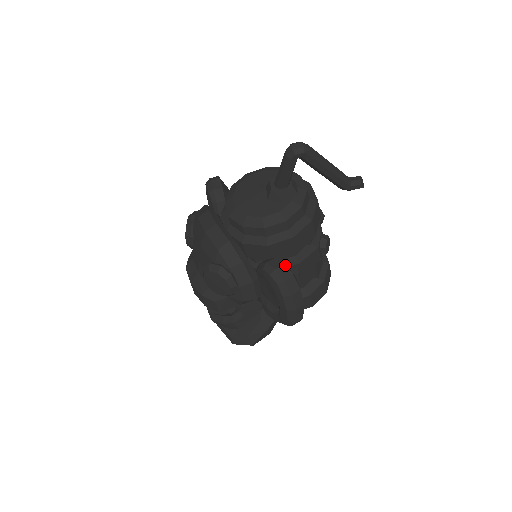
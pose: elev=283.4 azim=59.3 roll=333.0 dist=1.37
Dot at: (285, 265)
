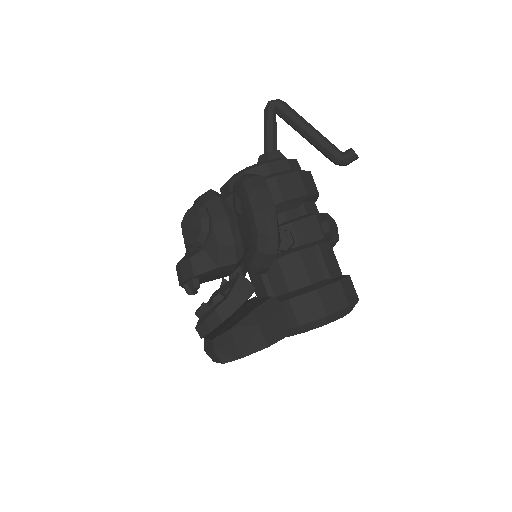
Dot at: (255, 174)
